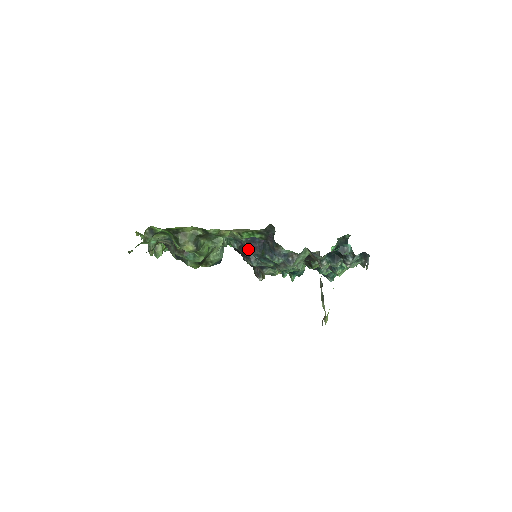
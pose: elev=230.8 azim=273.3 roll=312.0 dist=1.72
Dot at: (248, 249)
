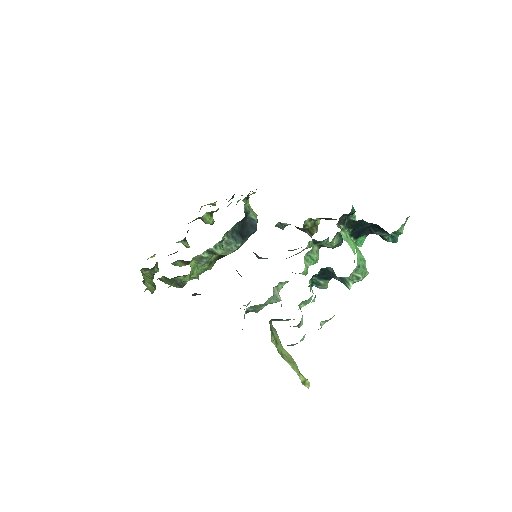
Dot at: occluded
